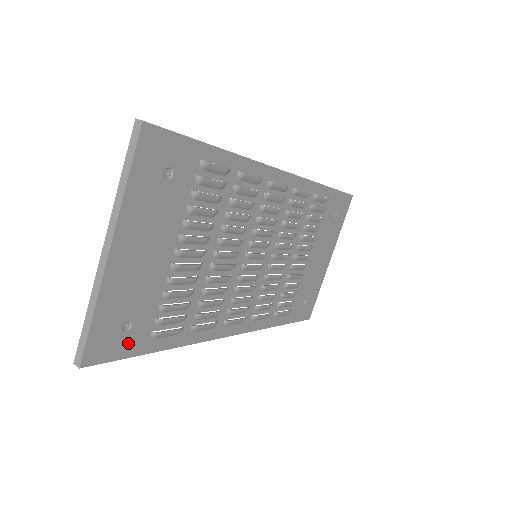
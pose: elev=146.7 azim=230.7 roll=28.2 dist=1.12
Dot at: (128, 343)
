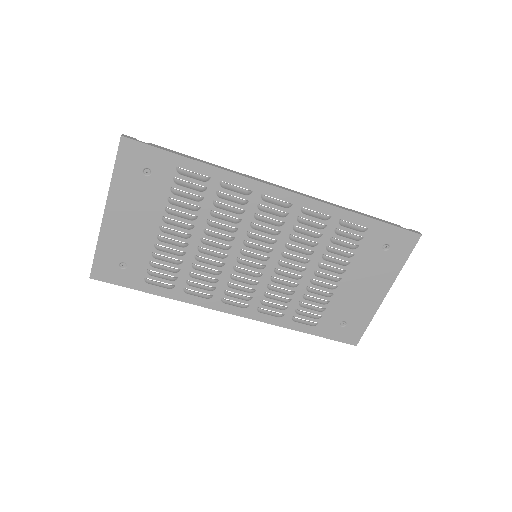
Dot at: (125, 277)
